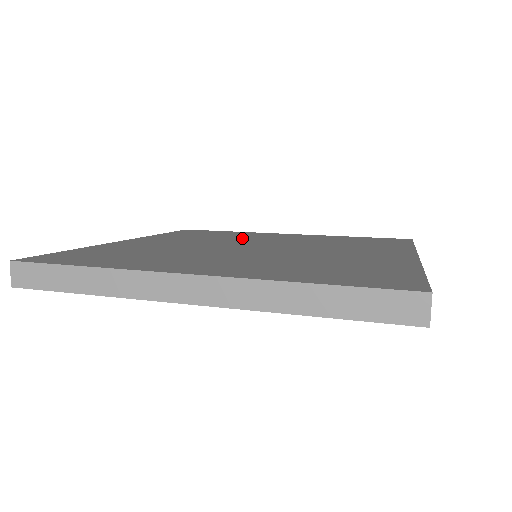
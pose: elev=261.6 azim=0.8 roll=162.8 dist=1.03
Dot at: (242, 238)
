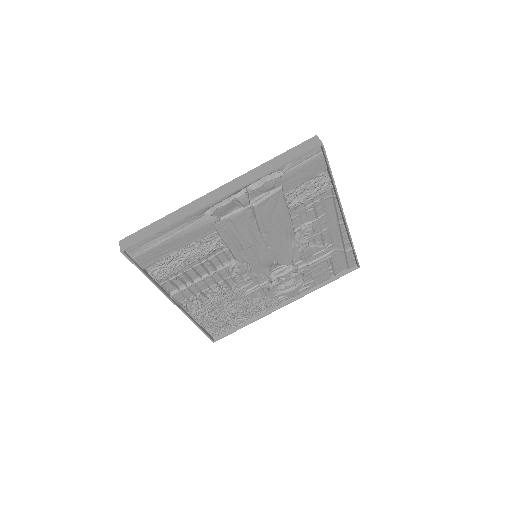
Dot at: occluded
